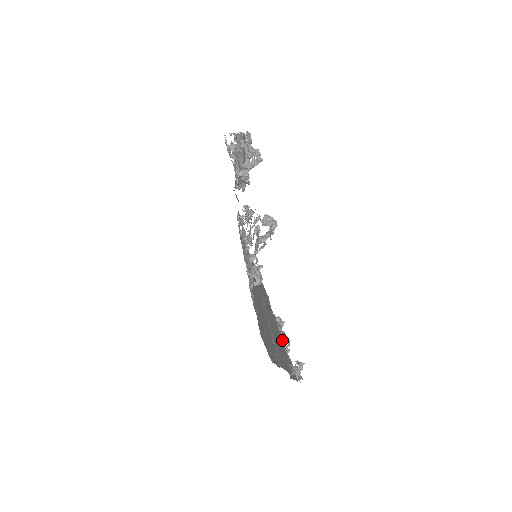
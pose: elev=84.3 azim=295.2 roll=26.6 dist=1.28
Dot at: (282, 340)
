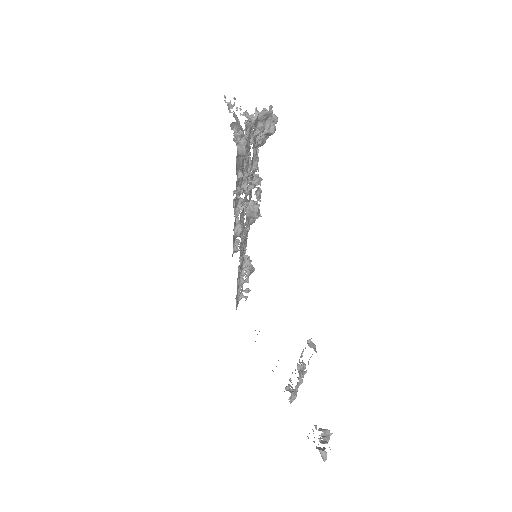
Dot at: occluded
